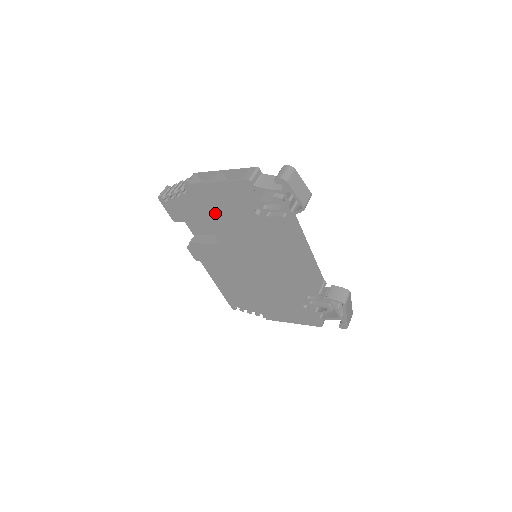
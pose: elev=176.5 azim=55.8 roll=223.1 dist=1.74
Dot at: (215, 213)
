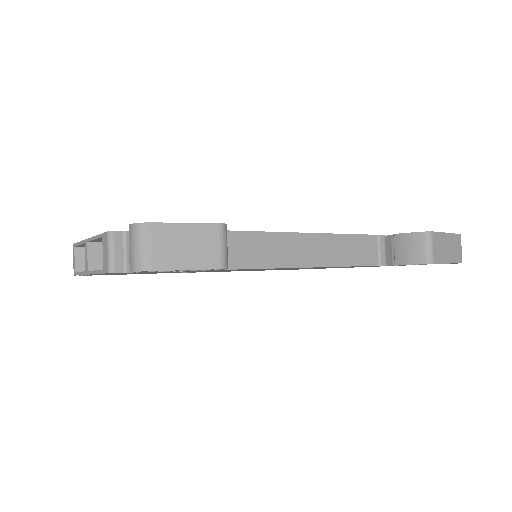
Dot at: occluded
